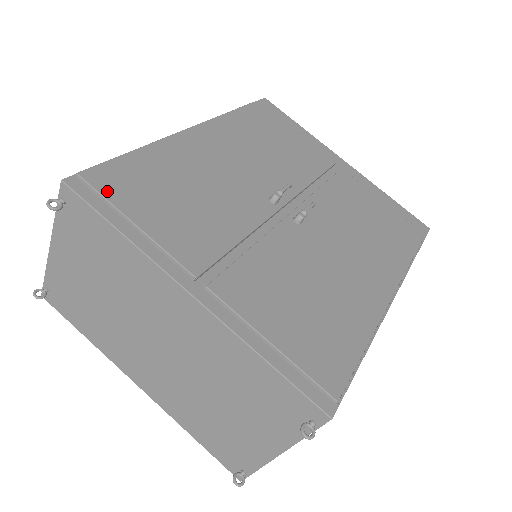
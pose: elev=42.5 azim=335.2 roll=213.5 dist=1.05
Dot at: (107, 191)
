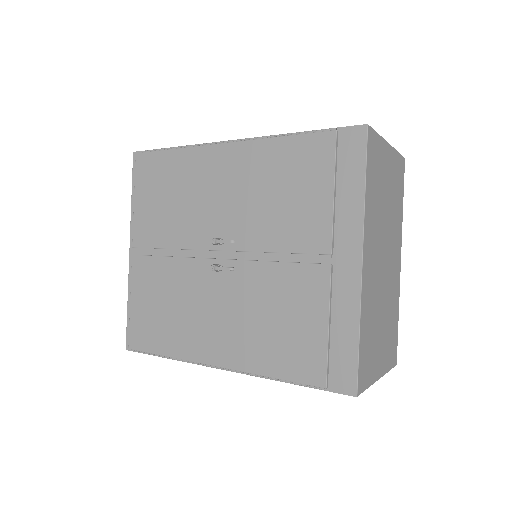
Dot at: (139, 172)
